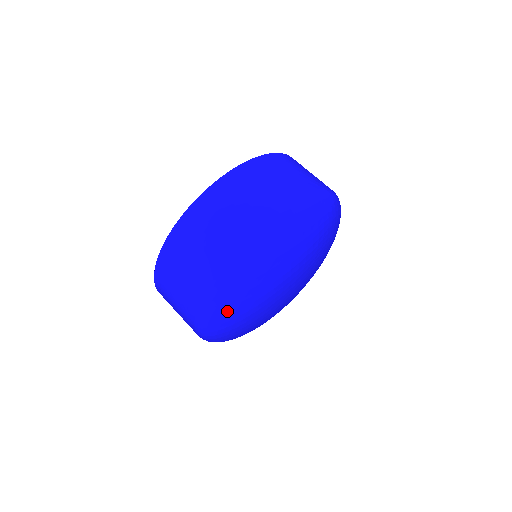
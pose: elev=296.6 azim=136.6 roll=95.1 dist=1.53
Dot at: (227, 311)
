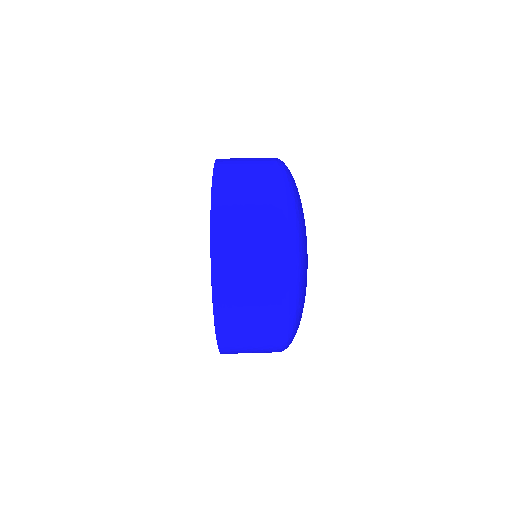
Dot at: (298, 216)
